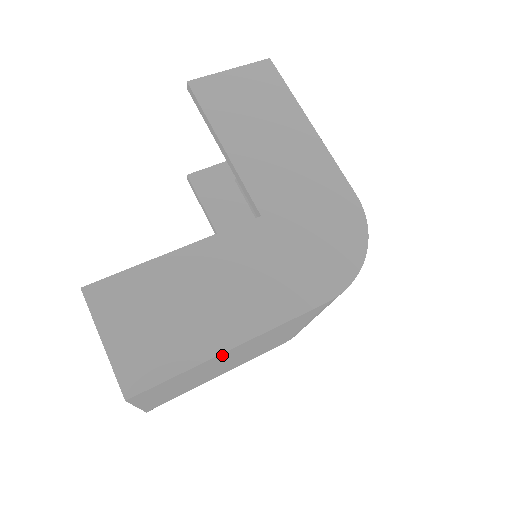
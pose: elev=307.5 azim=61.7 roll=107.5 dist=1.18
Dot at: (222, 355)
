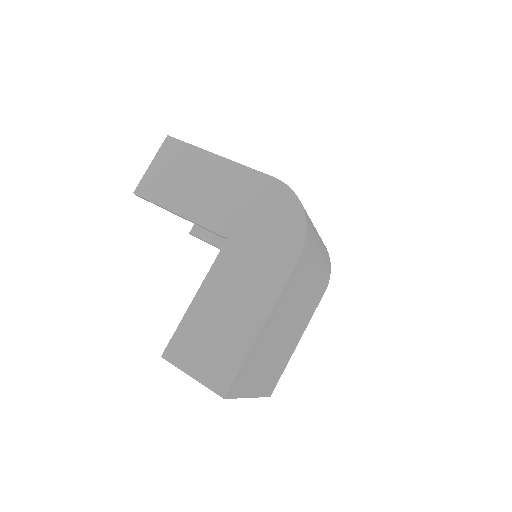
Dot at: (261, 336)
